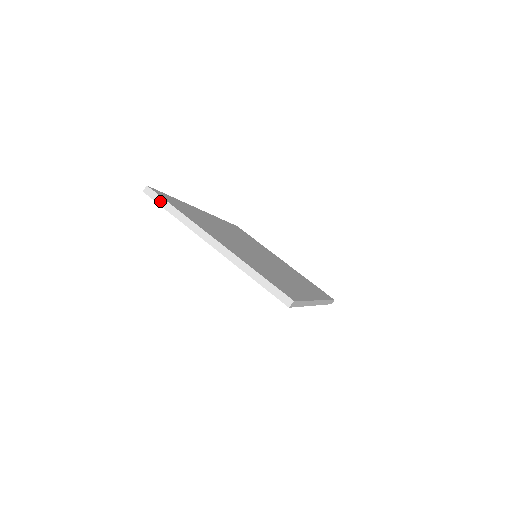
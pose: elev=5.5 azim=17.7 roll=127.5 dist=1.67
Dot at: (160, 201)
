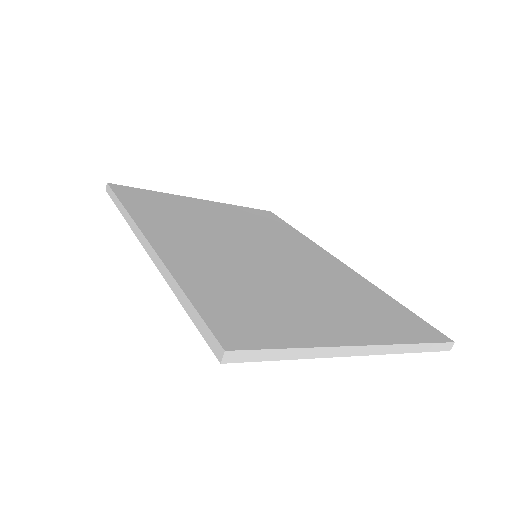
Dot at: (262, 356)
